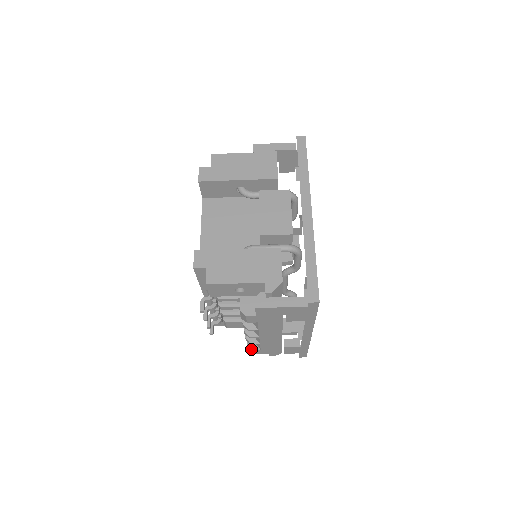
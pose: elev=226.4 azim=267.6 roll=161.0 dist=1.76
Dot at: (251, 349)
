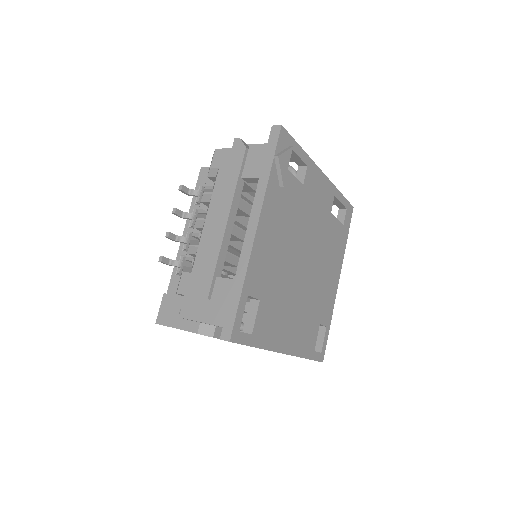
Dot at: occluded
